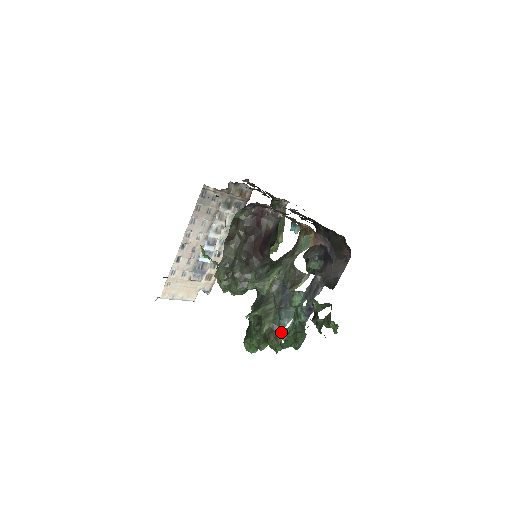
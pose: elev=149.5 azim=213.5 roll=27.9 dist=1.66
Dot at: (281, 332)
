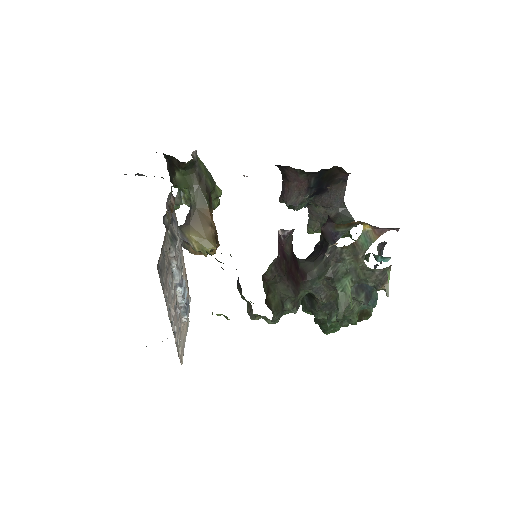
Dot at: (370, 310)
